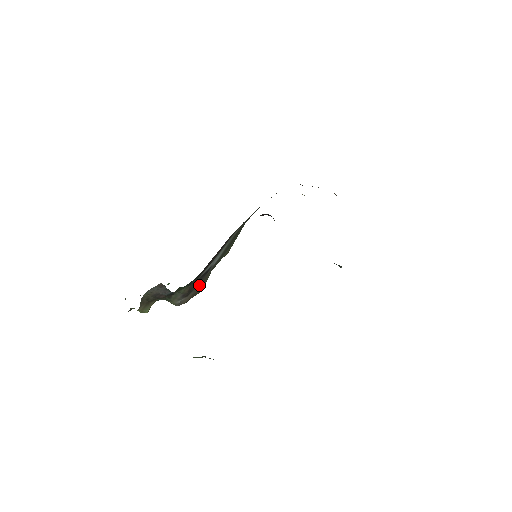
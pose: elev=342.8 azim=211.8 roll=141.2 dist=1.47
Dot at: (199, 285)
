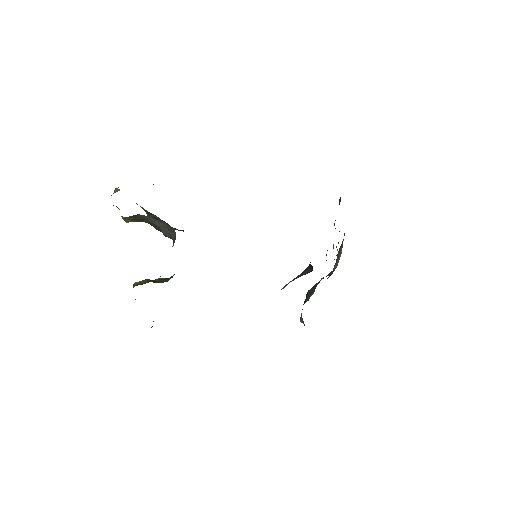
Dot at: occluded
